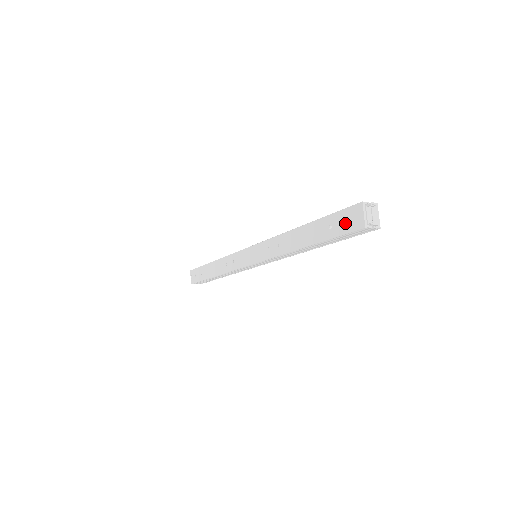
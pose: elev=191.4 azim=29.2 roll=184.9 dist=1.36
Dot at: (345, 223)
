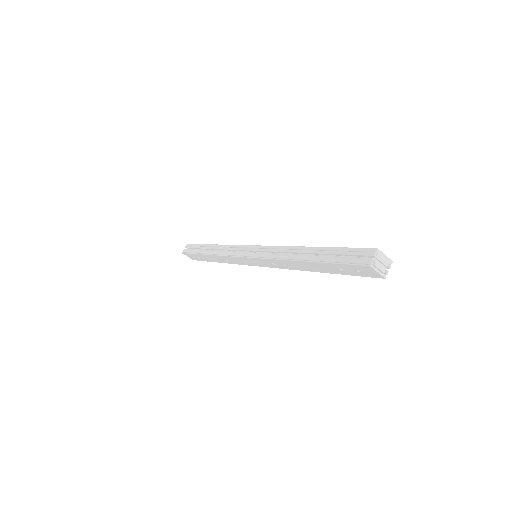
Dot at: (358, 272)
